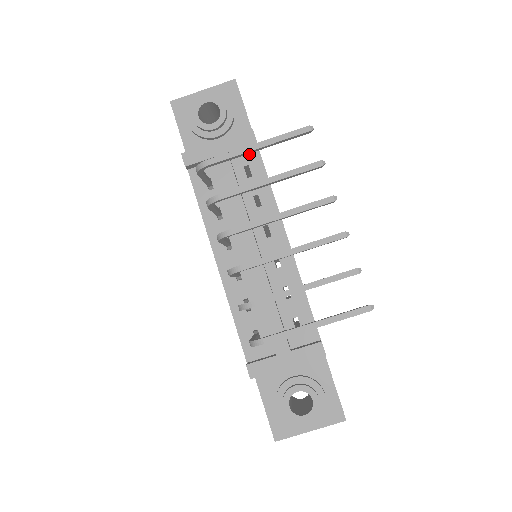
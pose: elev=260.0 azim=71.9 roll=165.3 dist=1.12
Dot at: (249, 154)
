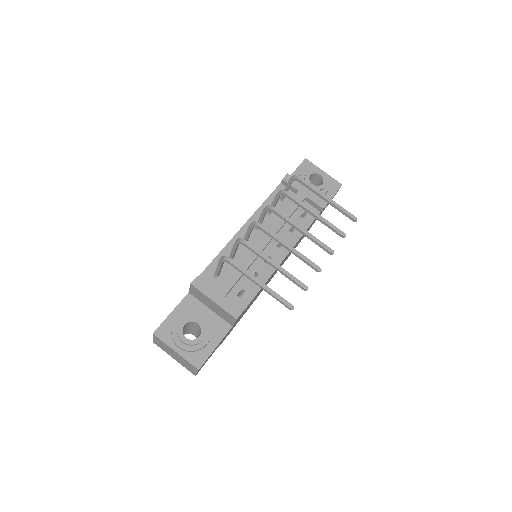
Dot at: occluded
